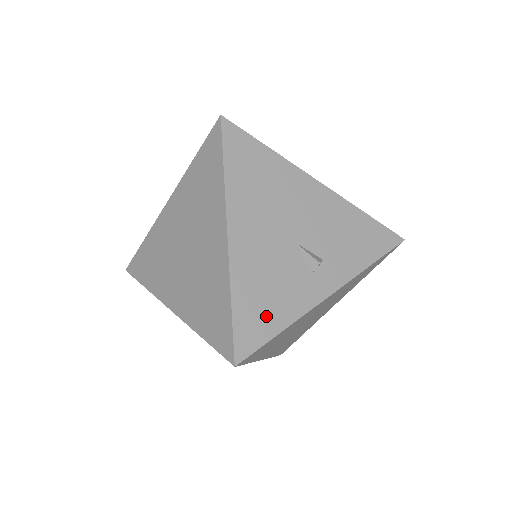
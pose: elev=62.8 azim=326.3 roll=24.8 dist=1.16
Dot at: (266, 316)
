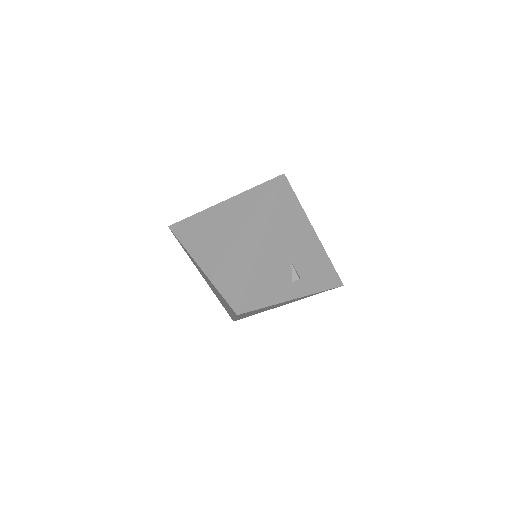
Dot at: (262, 295)
